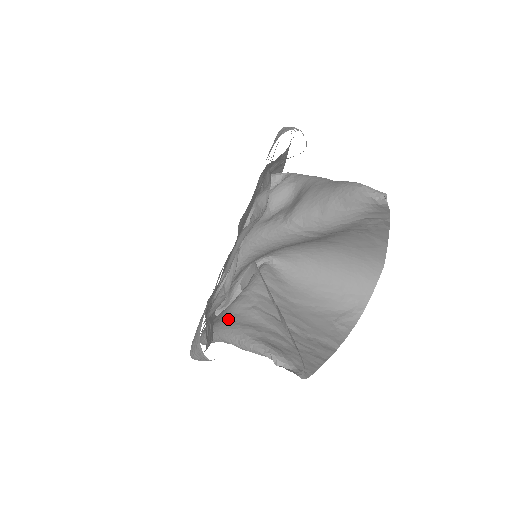
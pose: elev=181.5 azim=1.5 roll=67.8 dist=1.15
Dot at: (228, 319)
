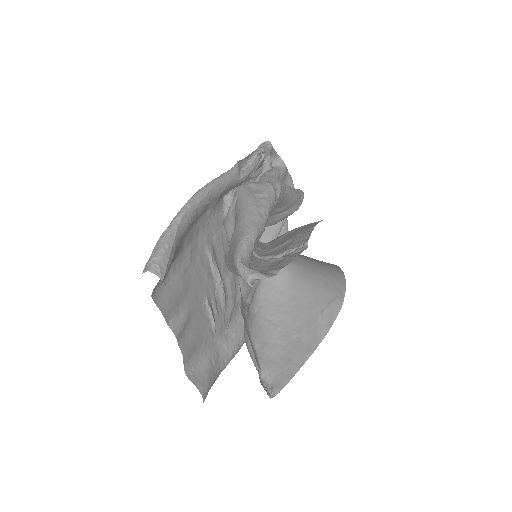
Dot at: occluded
